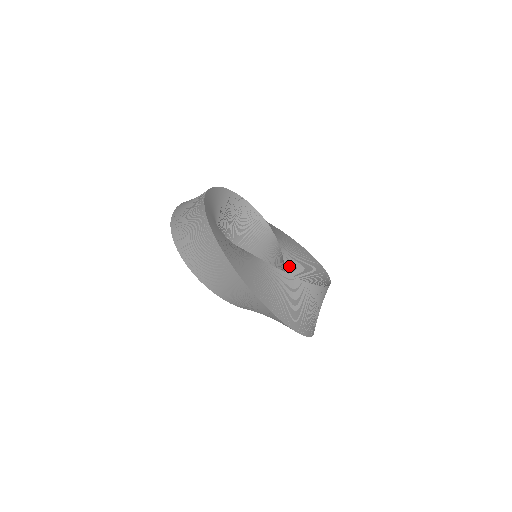
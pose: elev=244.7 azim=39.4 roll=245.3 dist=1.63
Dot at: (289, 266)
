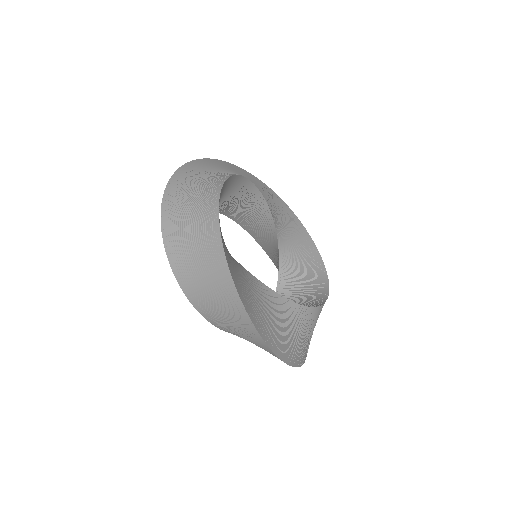
Dot at: (283, 251)
